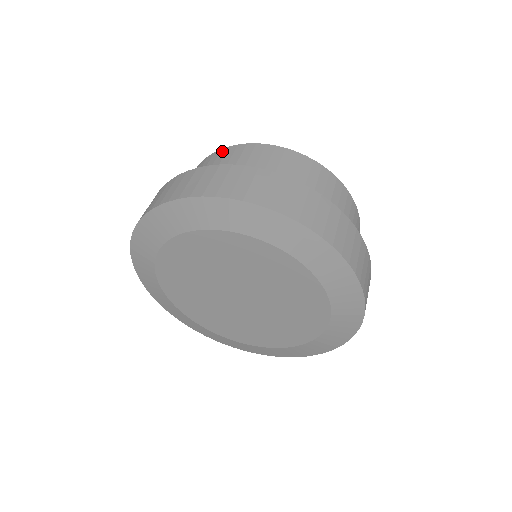
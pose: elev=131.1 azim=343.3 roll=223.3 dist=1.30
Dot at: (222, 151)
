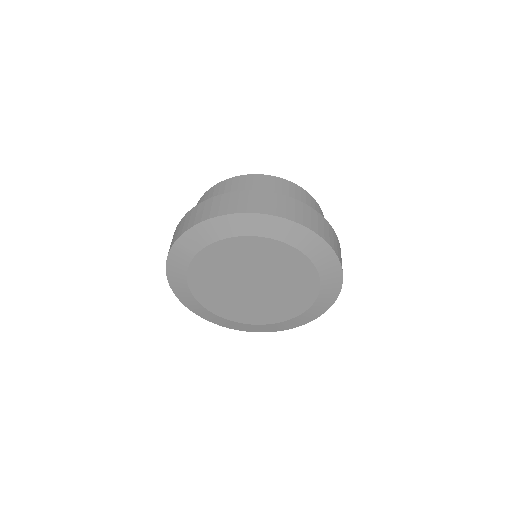
Dot at: (222, 183)
